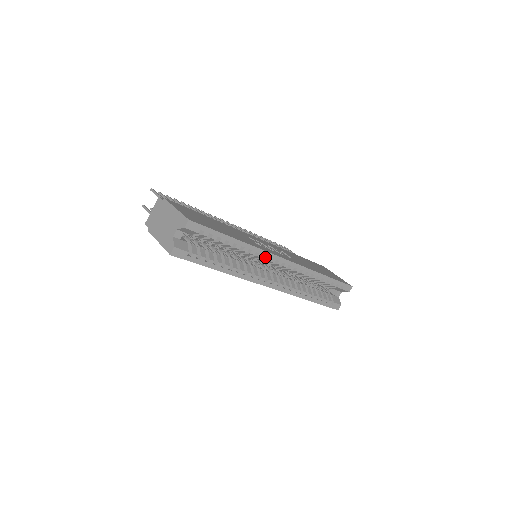
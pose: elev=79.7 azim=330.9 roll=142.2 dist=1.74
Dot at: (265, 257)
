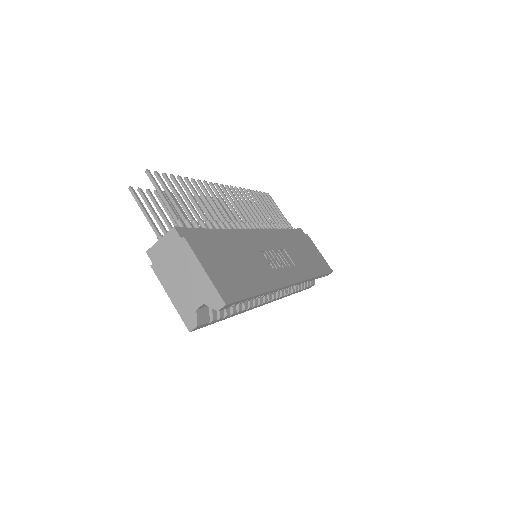
Dot at: (278, 290)
